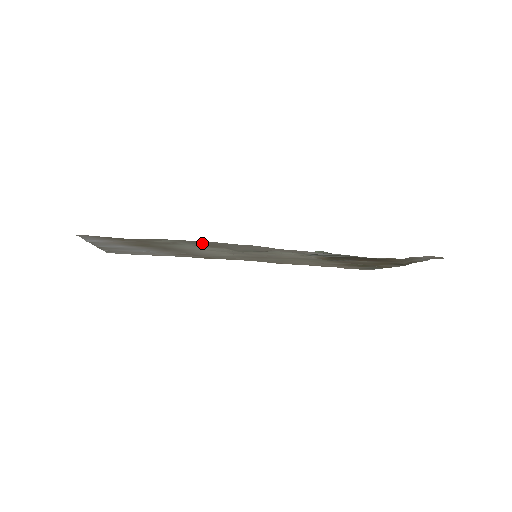
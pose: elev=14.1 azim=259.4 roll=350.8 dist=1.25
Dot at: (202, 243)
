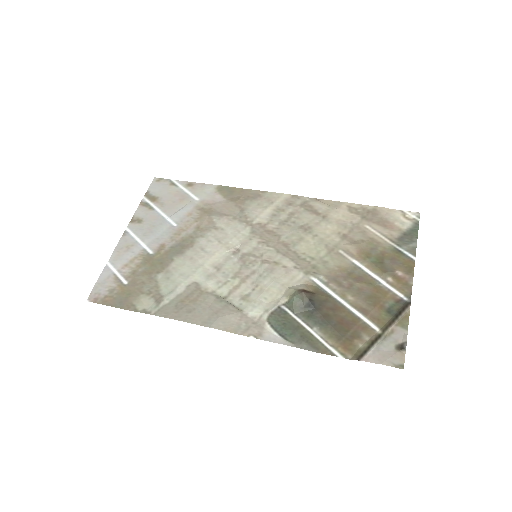
Dot at: (177, 307)
